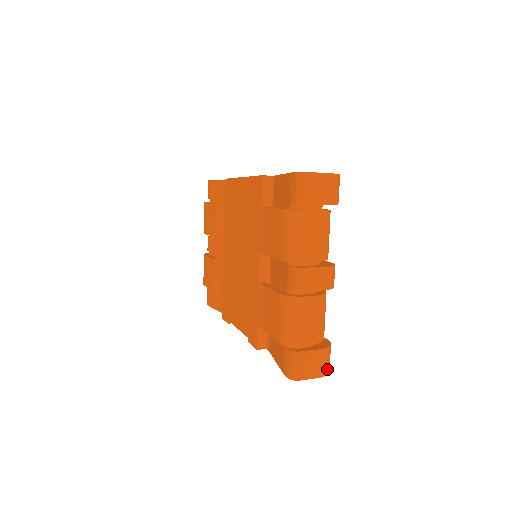
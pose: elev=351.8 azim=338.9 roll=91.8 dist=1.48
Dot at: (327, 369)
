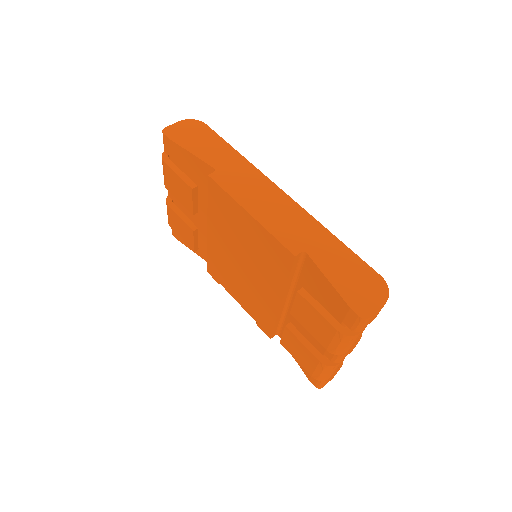
Dot at: occluded
